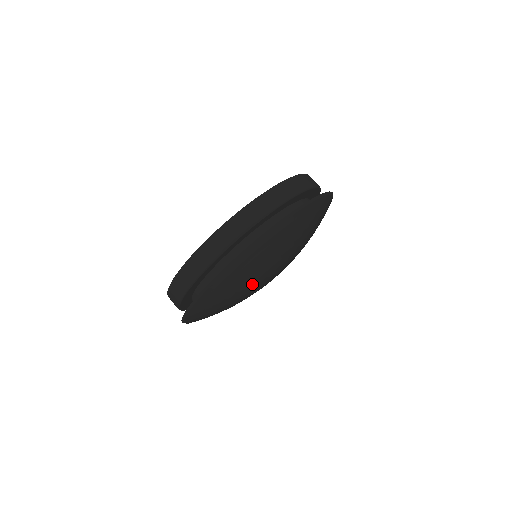
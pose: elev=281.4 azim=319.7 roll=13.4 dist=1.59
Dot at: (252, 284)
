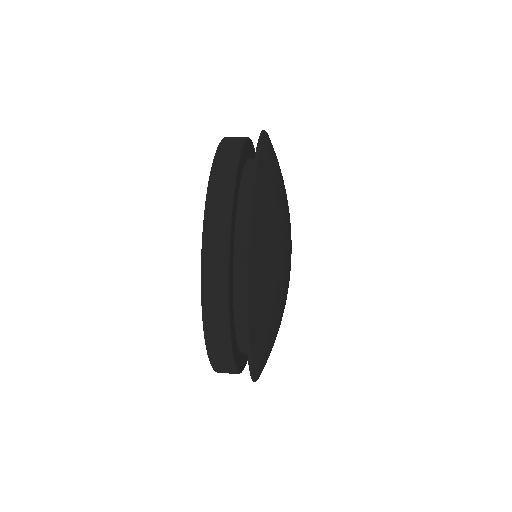
Dot at: (284, 216)
